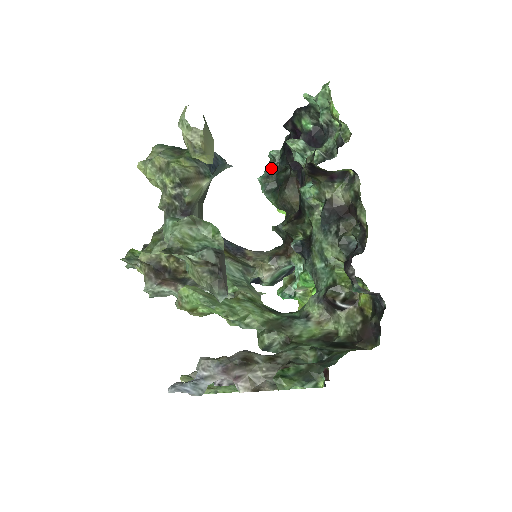
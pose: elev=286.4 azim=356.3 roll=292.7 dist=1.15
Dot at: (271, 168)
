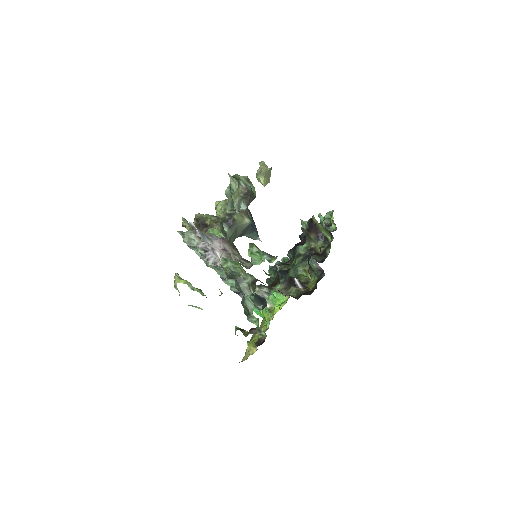
Dot at: (280, 263)
